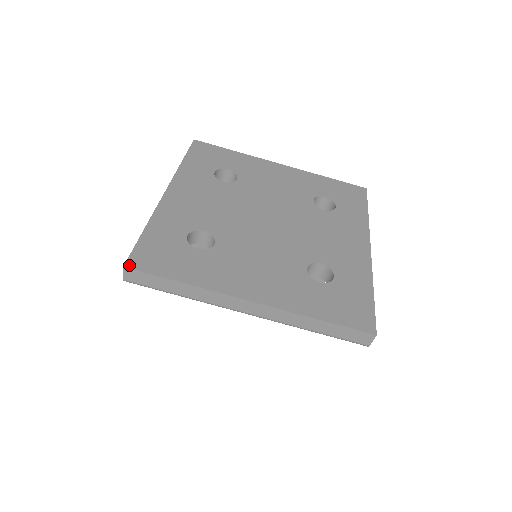
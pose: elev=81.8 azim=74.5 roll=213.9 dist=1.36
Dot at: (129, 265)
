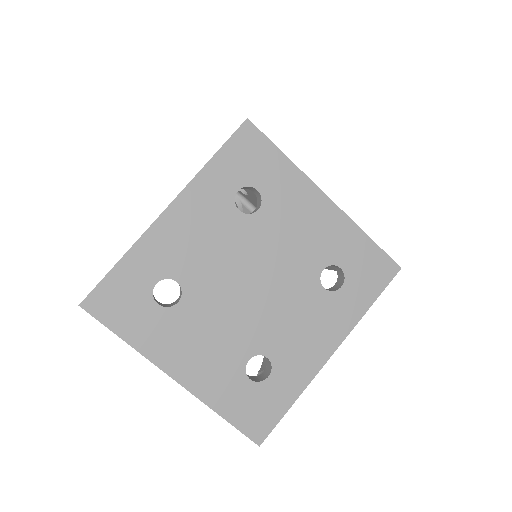
Dot at: (85, 305)
